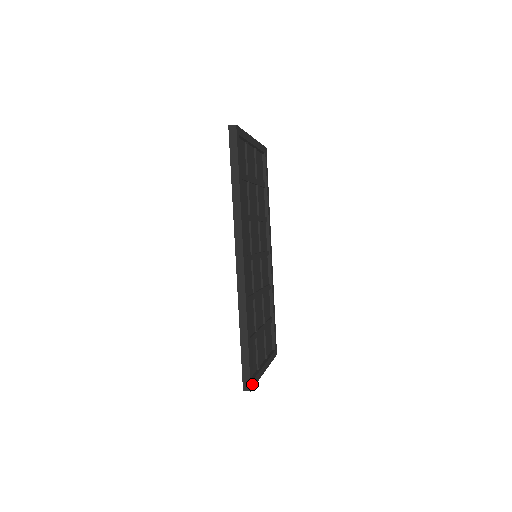
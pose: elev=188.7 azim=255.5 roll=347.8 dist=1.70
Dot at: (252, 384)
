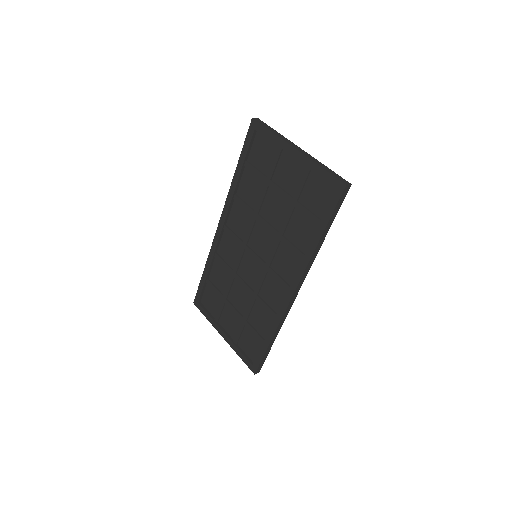
Dot at: occluded
